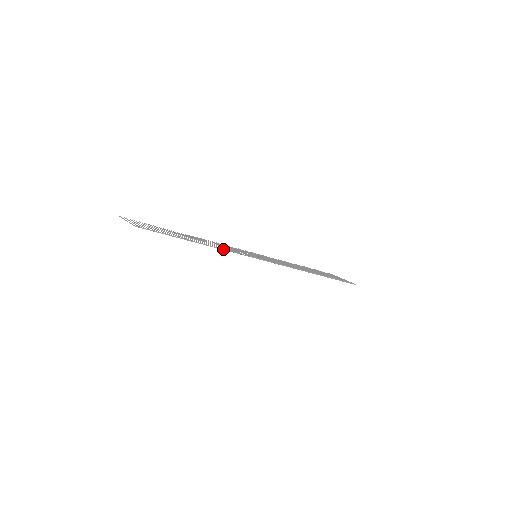
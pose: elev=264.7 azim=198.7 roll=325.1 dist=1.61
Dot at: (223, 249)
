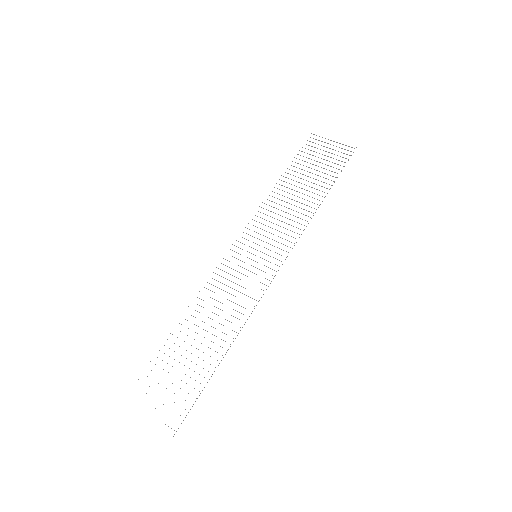
Dot at: occluded
